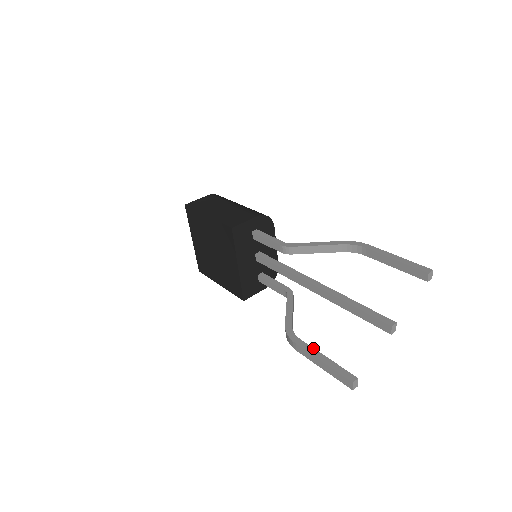
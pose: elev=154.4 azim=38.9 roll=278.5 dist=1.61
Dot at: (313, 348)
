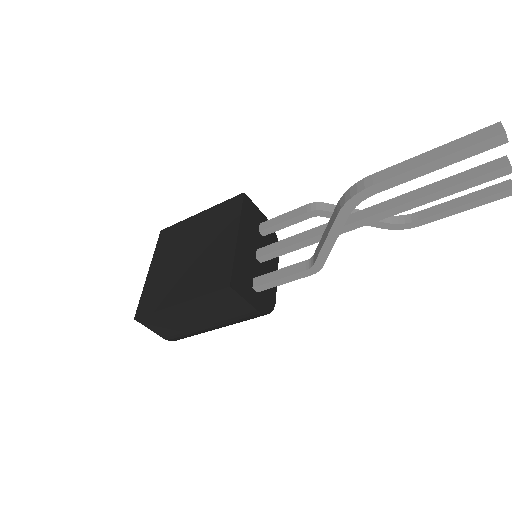
Dot at: occluded
